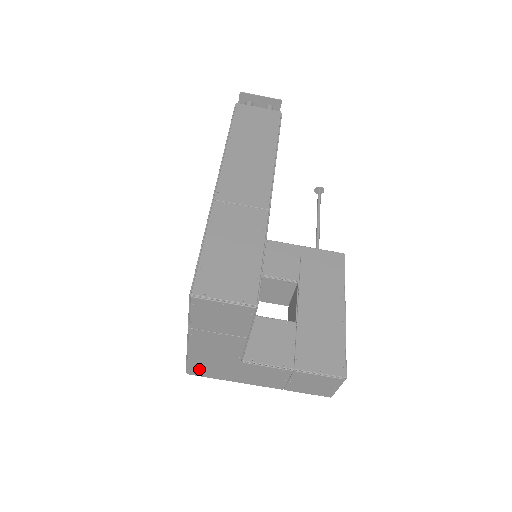
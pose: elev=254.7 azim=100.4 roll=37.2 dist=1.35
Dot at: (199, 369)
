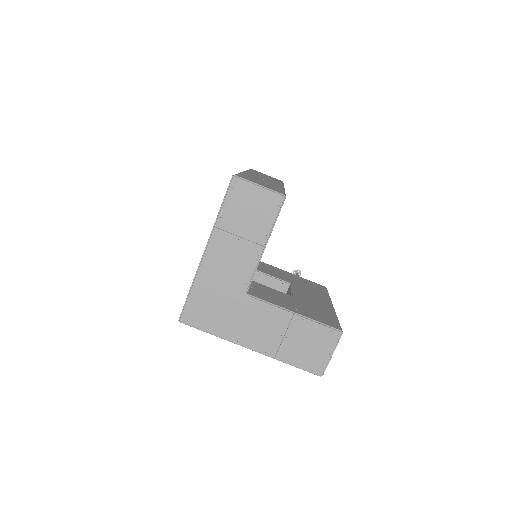
Dot at: (197, 310)
